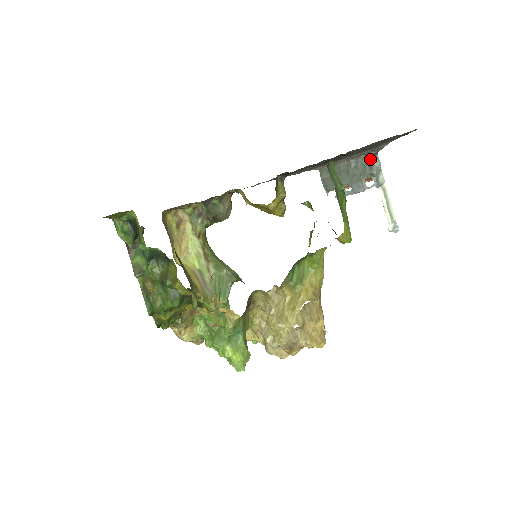
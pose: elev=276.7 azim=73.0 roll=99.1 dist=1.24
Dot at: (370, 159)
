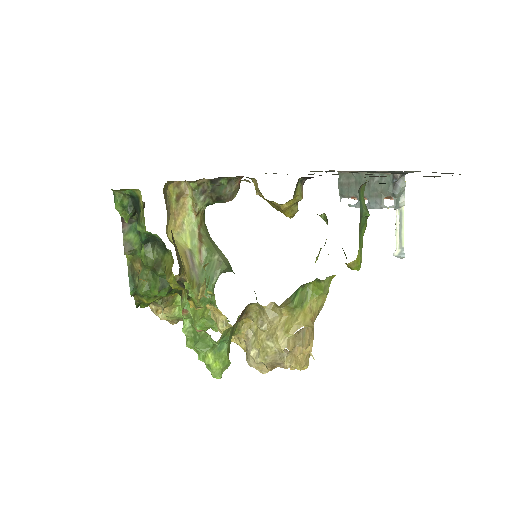
Dot at: (396, 179)
